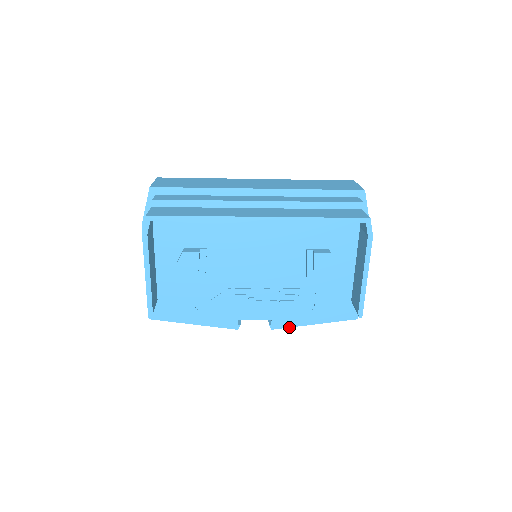
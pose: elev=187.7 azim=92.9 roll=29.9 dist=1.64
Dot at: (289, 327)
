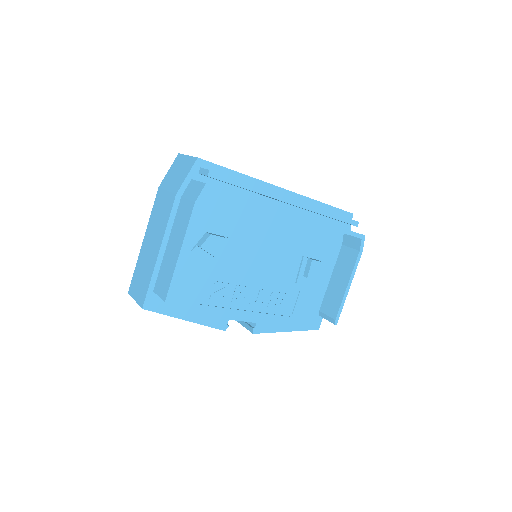
Dot at: (268, 332)
